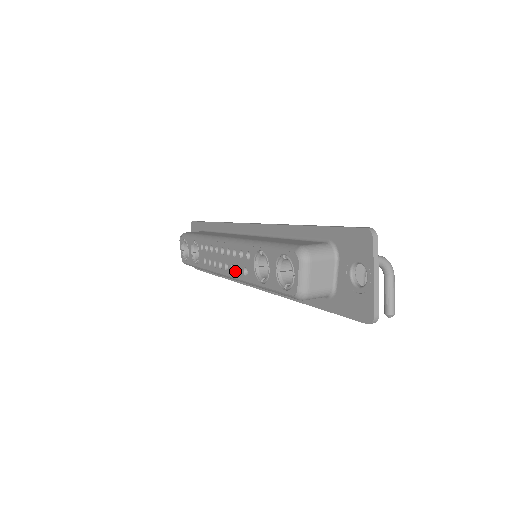
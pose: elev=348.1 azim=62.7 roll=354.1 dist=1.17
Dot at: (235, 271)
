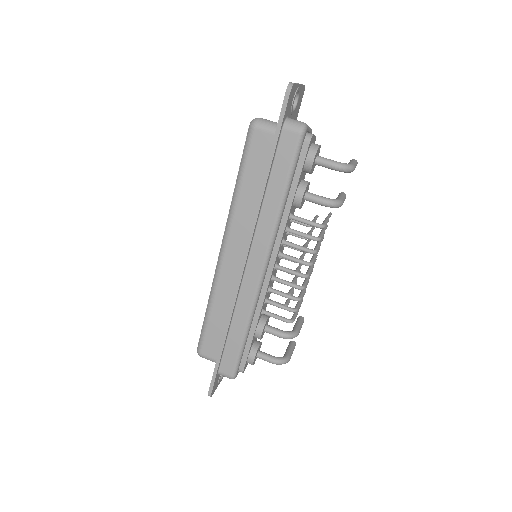
Dot at: occluded
